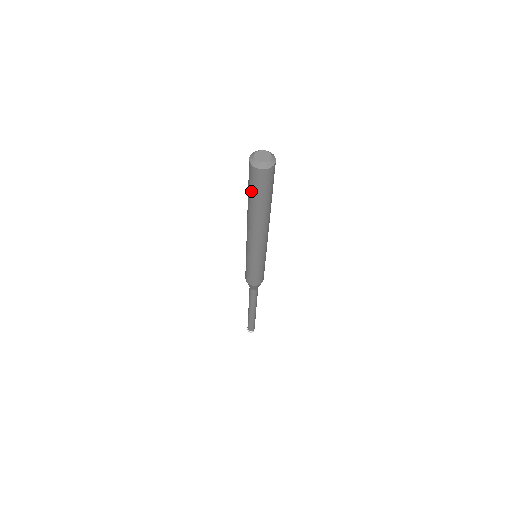
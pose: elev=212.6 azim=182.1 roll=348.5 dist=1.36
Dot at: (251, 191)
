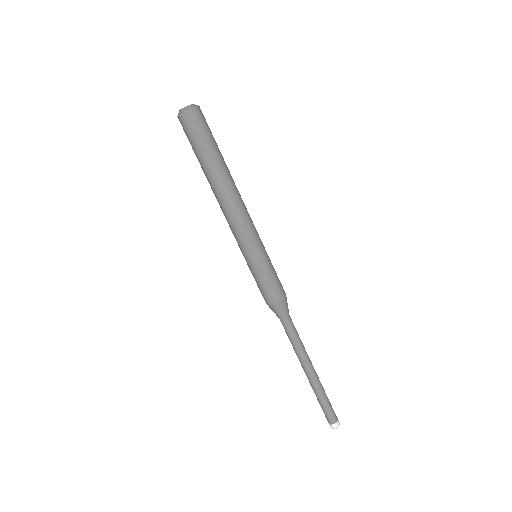
Dot at: (197, 147)
